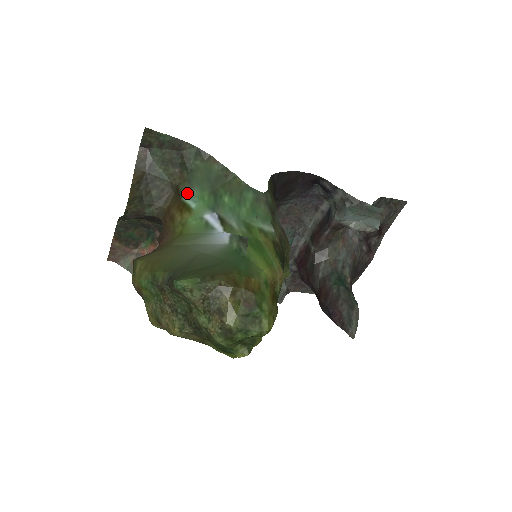
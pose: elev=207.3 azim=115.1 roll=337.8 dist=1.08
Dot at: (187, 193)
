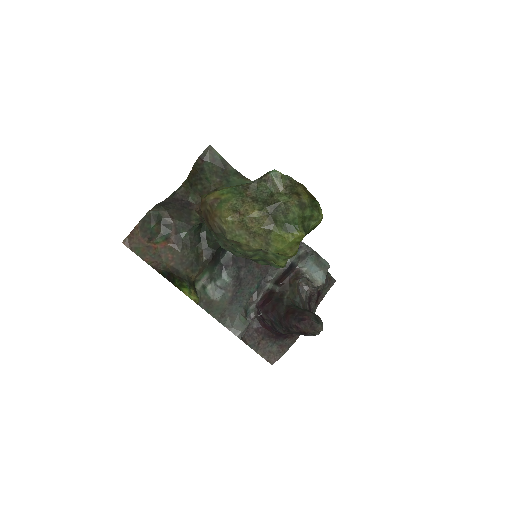
Dot at: occluded
